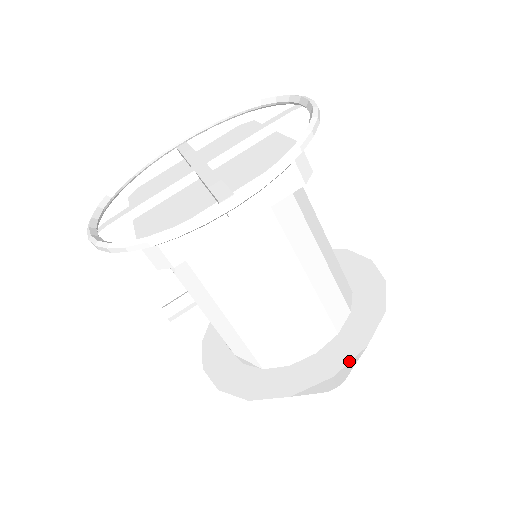
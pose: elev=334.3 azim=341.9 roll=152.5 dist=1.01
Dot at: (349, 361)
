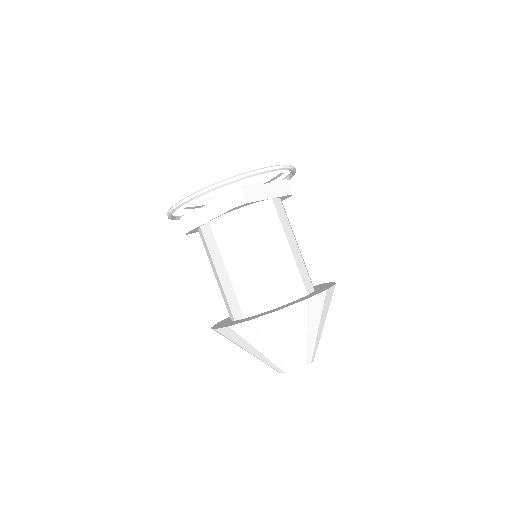
Dot at: (240, 323)
